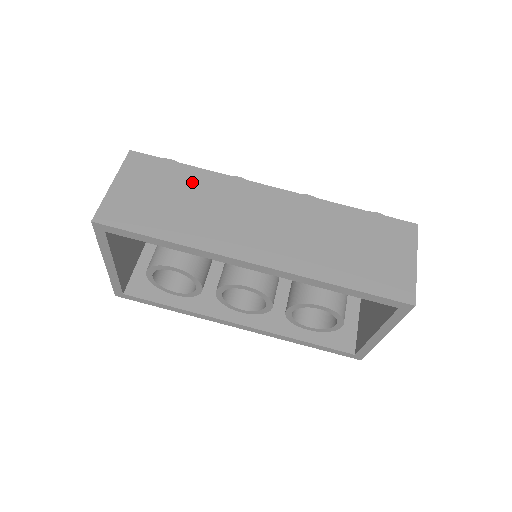
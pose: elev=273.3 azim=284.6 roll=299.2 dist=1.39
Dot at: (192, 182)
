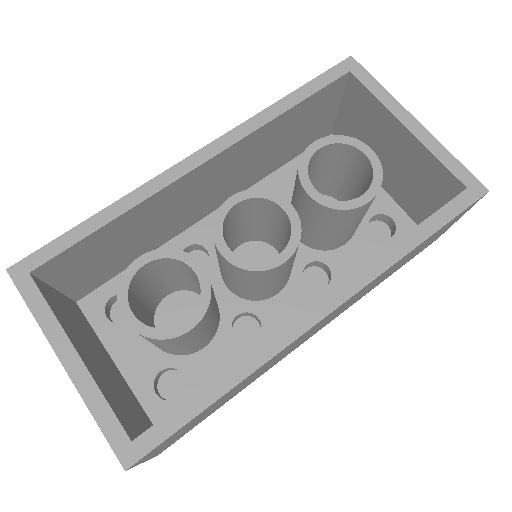
Dot at: occluded
